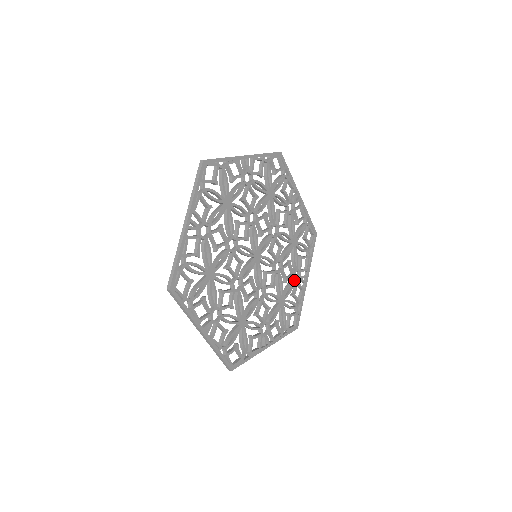
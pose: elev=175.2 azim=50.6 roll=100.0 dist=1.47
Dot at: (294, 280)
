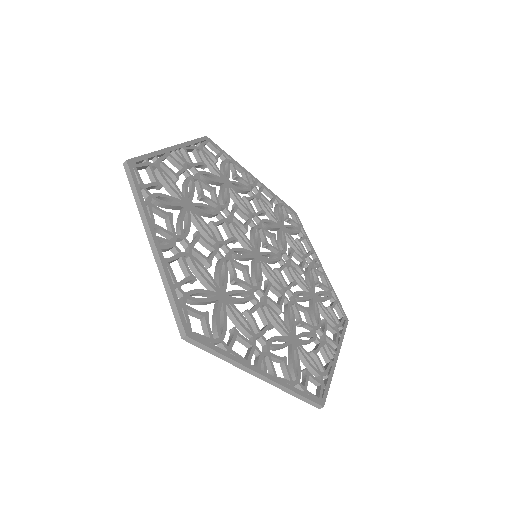
Dot at: (314, 335)
